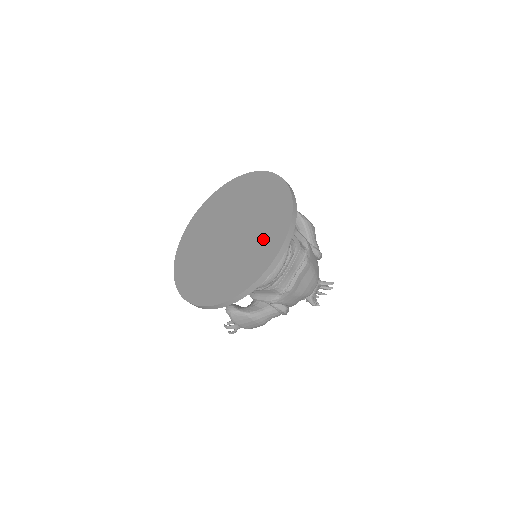
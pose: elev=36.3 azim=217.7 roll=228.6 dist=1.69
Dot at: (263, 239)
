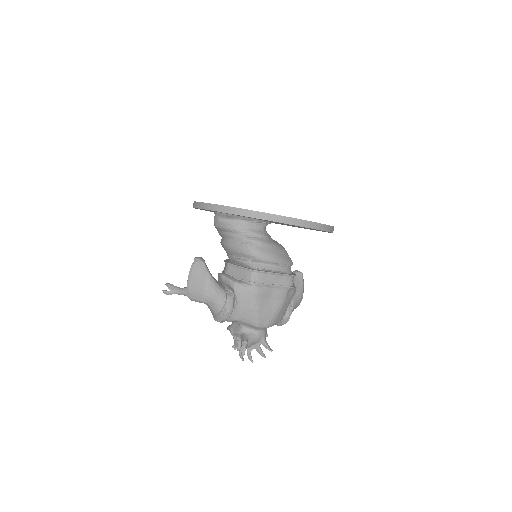
Dot at: occluded
